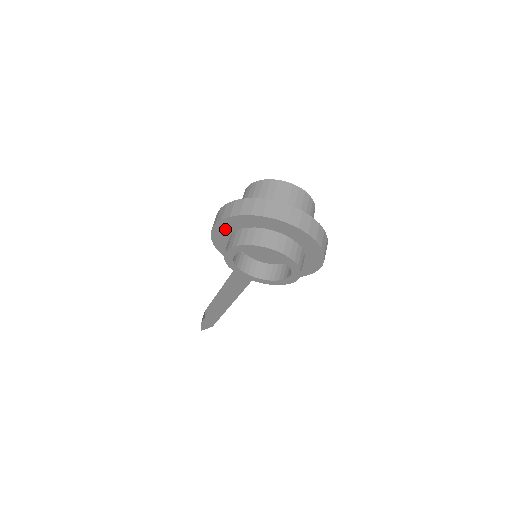
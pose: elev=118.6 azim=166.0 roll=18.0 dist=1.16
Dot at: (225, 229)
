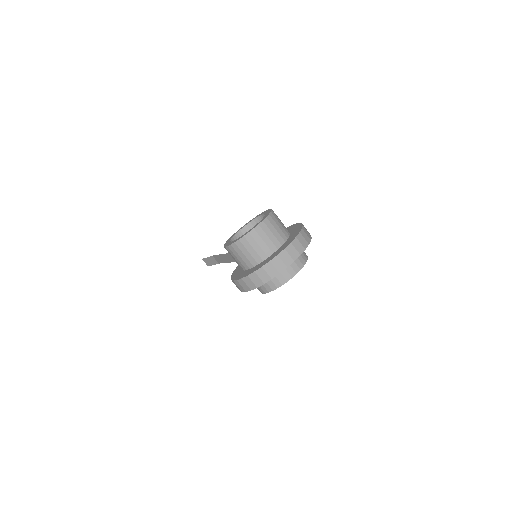
Dot at: occluded
